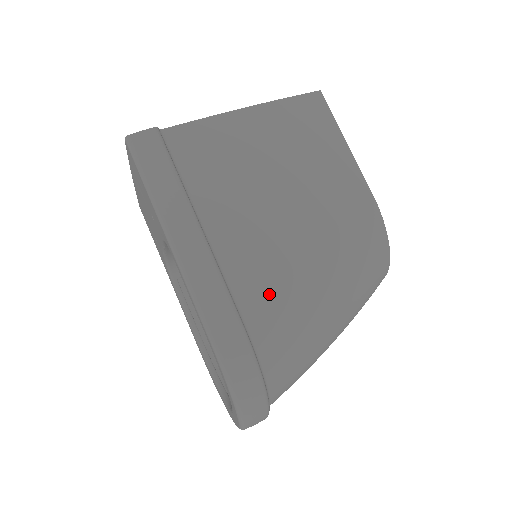
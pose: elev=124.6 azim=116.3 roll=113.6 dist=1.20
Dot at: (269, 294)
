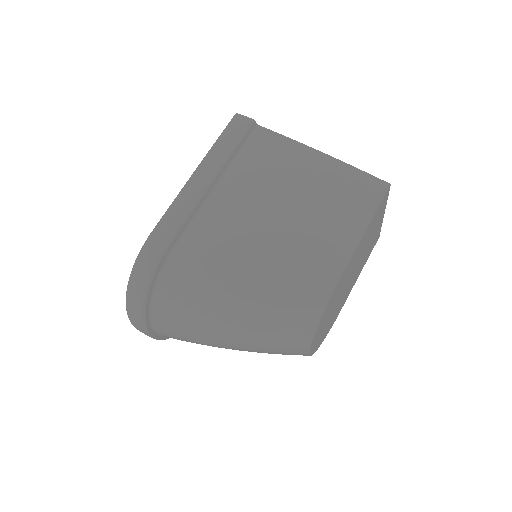
Dot at: (203, 250)
